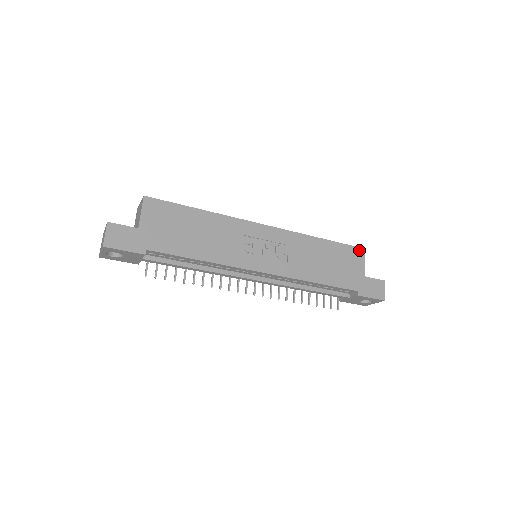
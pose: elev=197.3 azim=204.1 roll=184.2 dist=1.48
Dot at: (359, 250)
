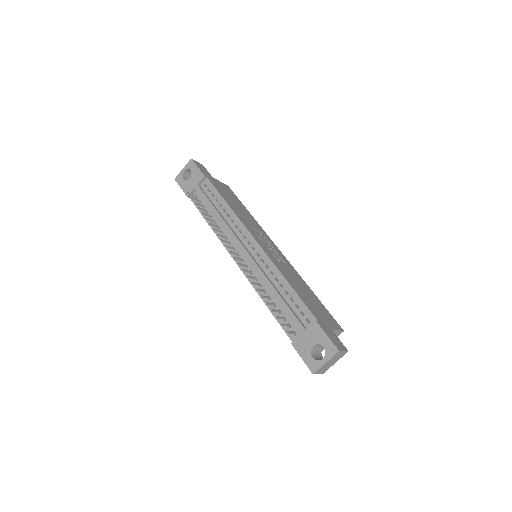
Dot at: (338, 325)
